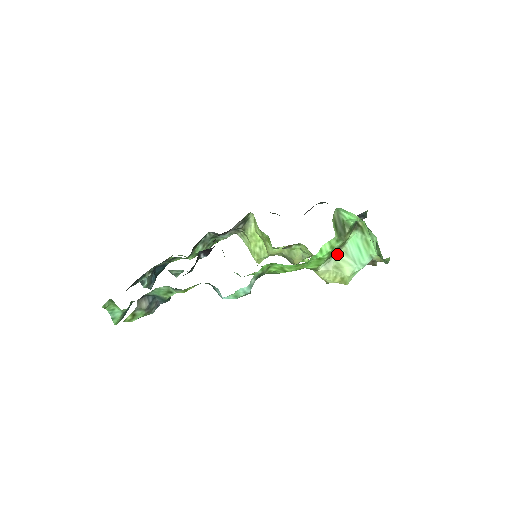
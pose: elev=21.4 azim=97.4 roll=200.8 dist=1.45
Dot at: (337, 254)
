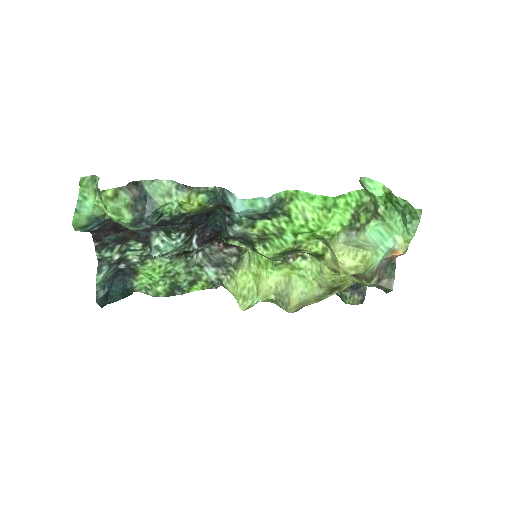
Dot at: (358, 234)
